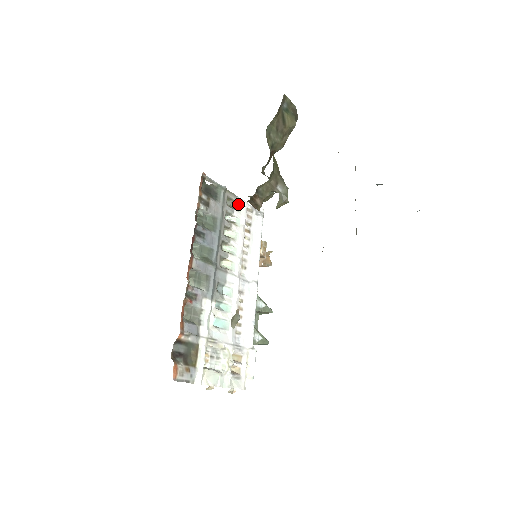
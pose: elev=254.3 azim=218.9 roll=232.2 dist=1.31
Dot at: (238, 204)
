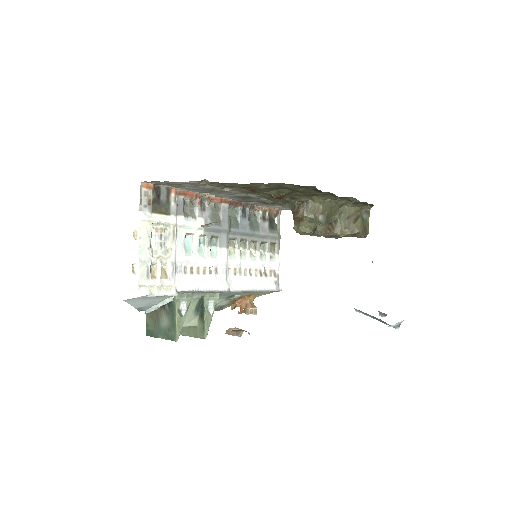
Dot at: (274, 258)
